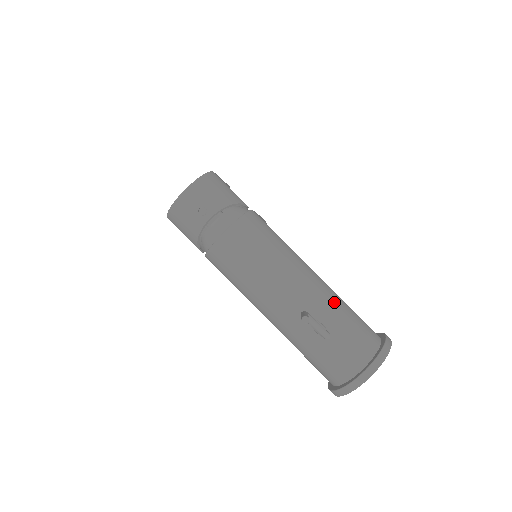
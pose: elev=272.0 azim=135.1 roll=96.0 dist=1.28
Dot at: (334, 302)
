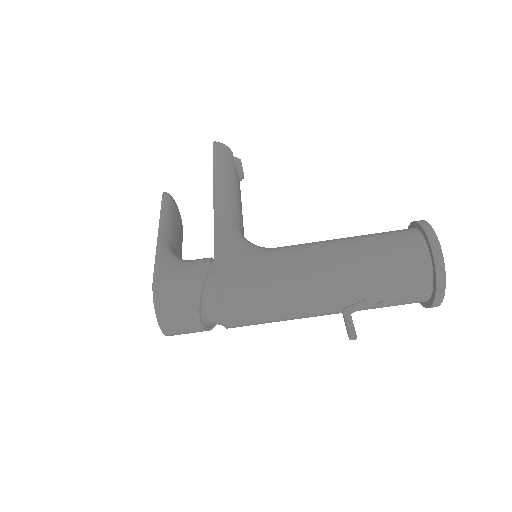
Dot at: (358, 272)
